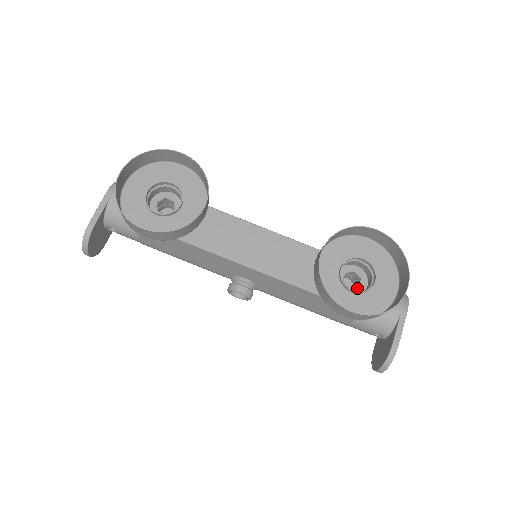
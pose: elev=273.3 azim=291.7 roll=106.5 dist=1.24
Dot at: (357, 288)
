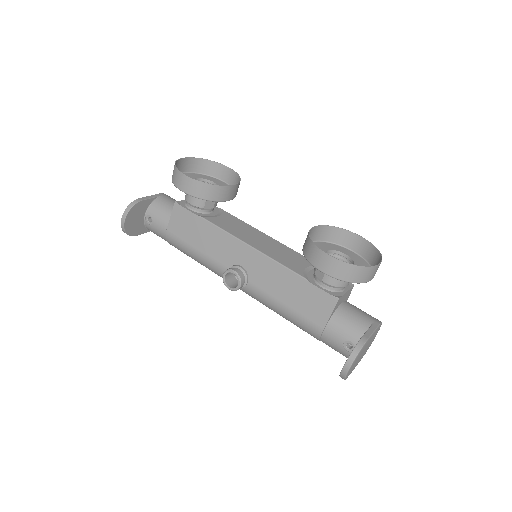
Dot at: occluded
